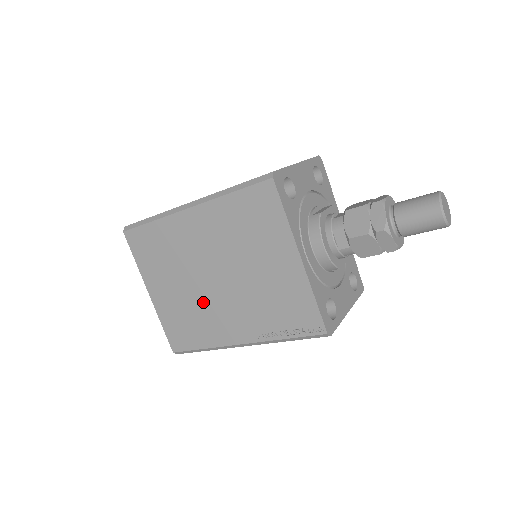
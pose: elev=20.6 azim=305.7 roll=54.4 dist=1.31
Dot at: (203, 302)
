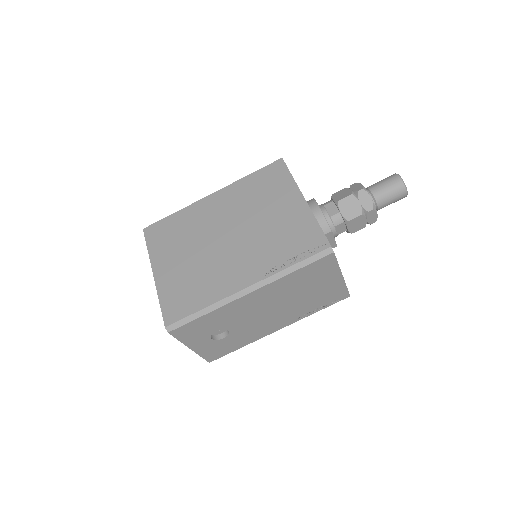
Dot at: (211, 262)
